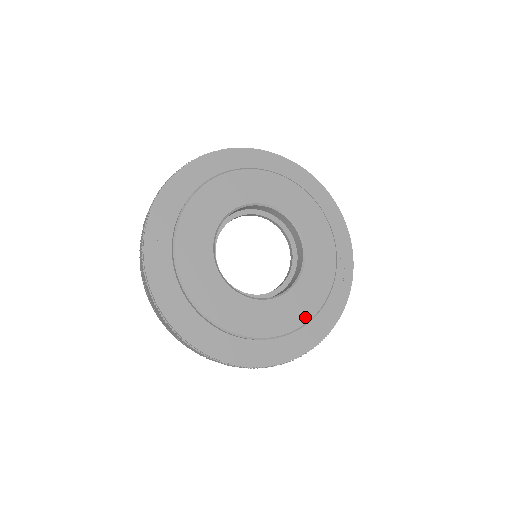
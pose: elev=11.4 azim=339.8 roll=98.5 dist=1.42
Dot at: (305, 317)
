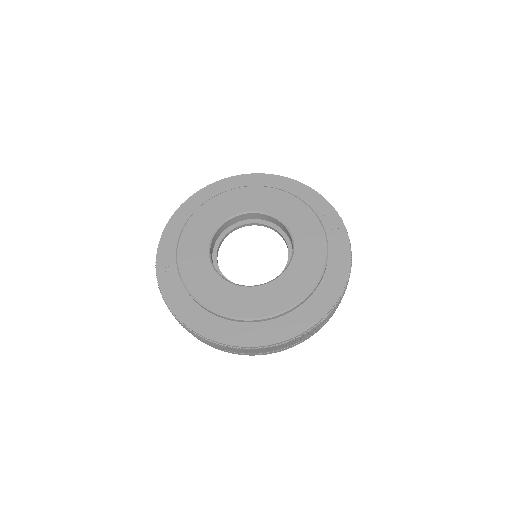
Dot at: (316, 273)
